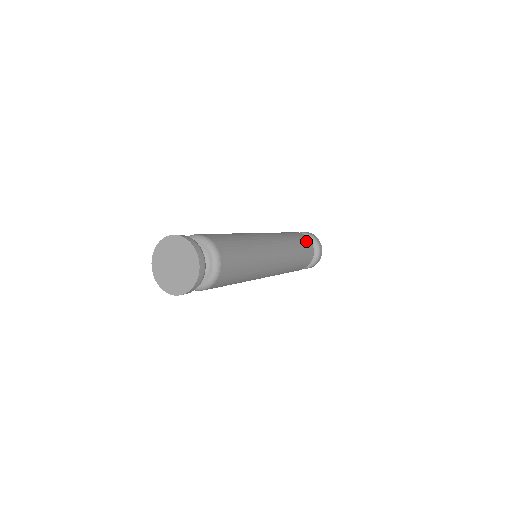
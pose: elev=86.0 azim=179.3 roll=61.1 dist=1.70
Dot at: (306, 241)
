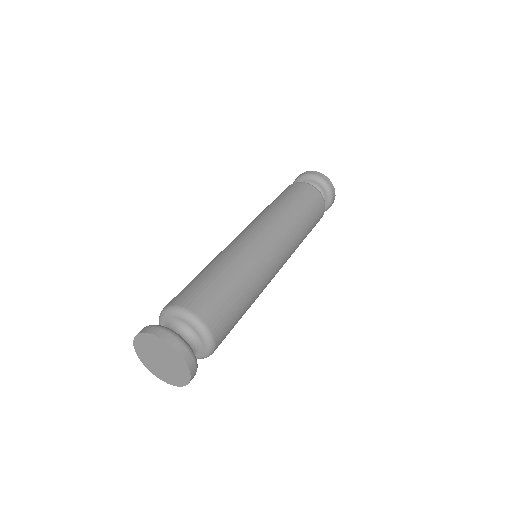
Dot at: (303, 190)
